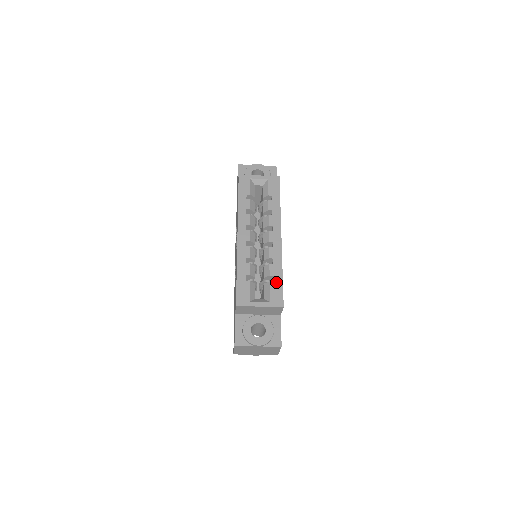
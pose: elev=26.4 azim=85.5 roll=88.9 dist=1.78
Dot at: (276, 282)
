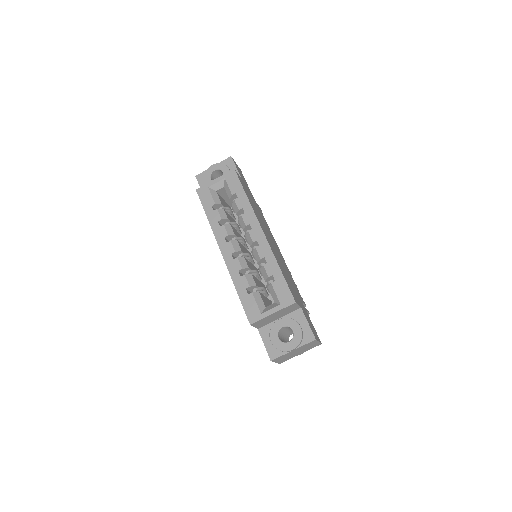
Dot at: (277, 280)
